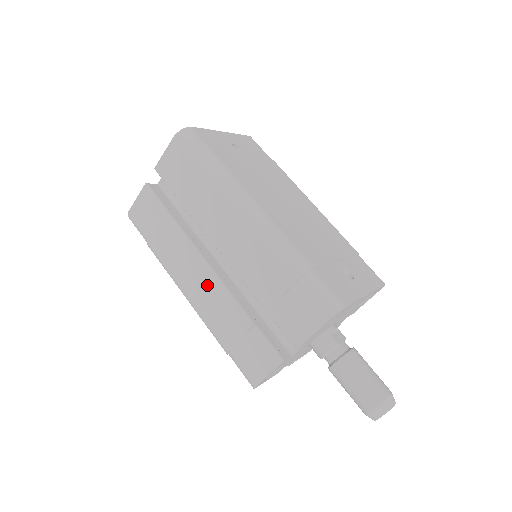
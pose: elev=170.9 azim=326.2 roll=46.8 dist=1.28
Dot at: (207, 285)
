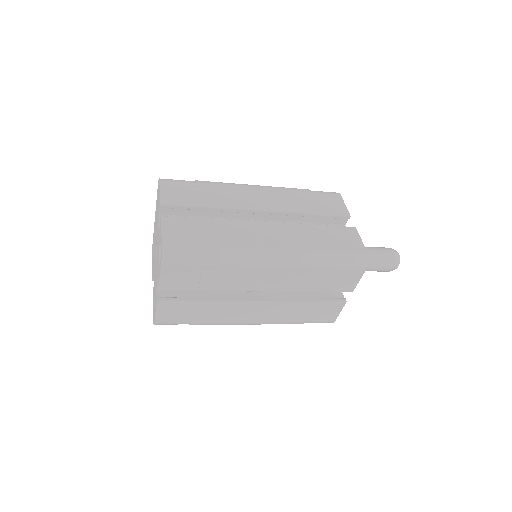
Dot at: (277, 231)
